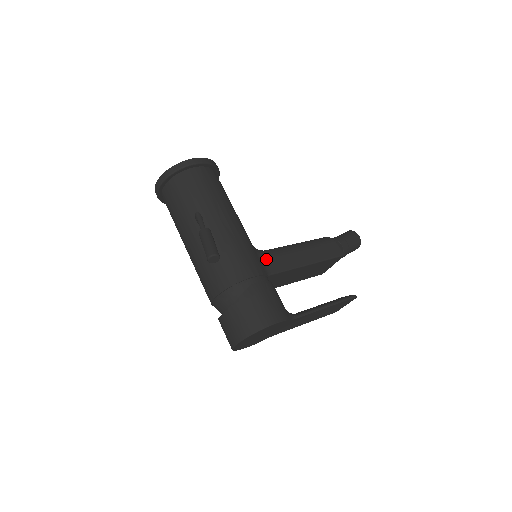
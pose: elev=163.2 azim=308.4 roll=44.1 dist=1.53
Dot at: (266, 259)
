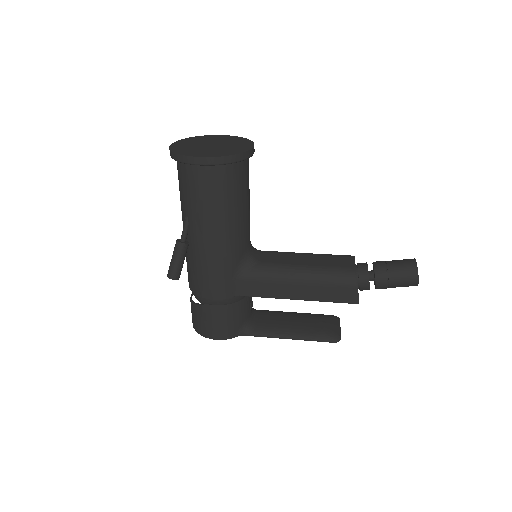
Dot at: (244, 281)
